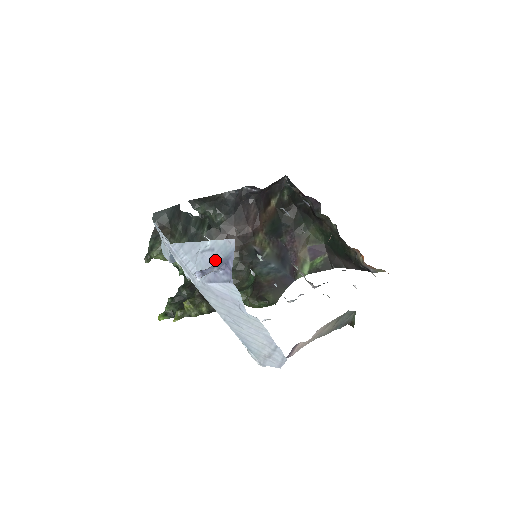
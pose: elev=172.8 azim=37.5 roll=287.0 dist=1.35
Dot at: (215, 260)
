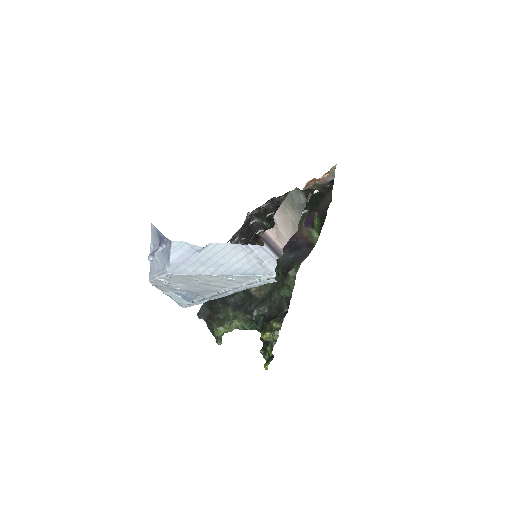
Dot at: occluded
